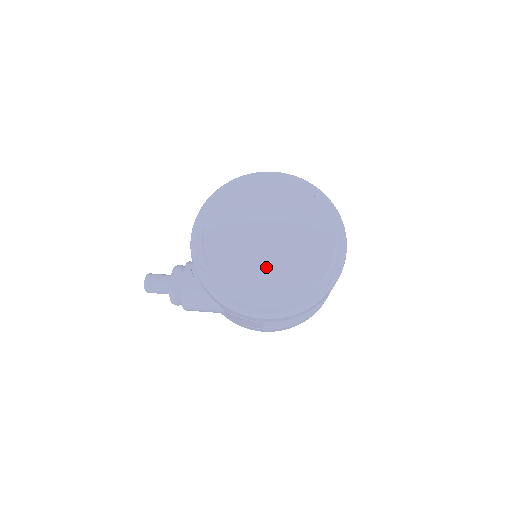
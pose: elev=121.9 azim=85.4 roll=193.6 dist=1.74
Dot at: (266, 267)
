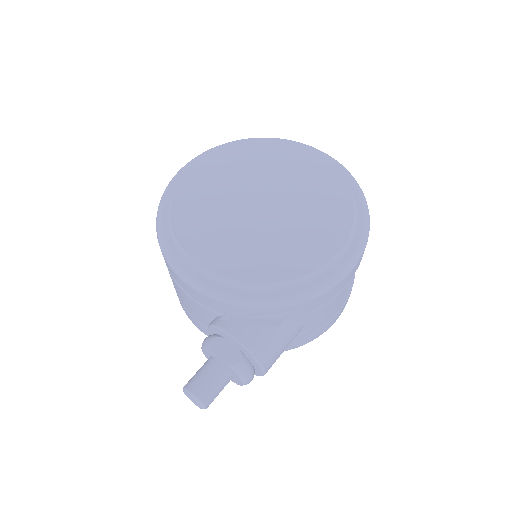
Dot at: (296, 225)
